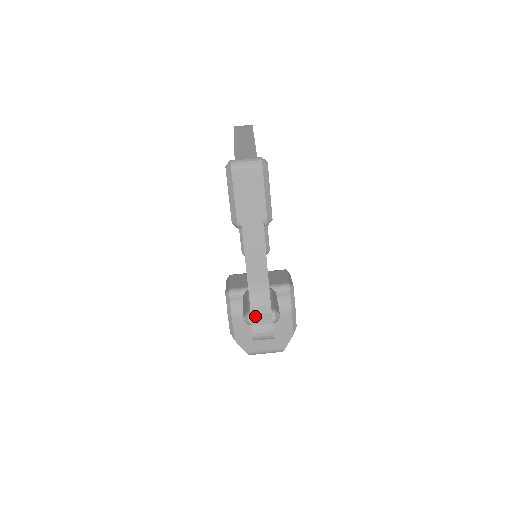
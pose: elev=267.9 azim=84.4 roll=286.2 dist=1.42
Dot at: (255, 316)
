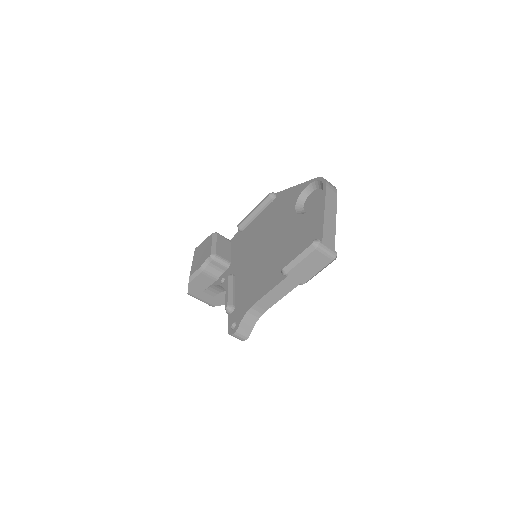
Dot at: (243, 324)
